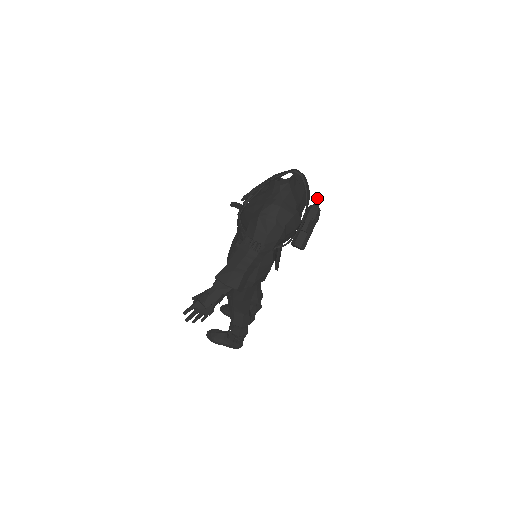
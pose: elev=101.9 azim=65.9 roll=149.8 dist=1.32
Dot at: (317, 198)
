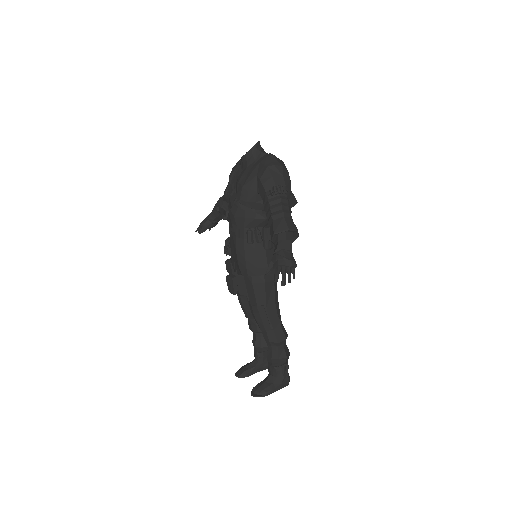
Dot at: occluded
